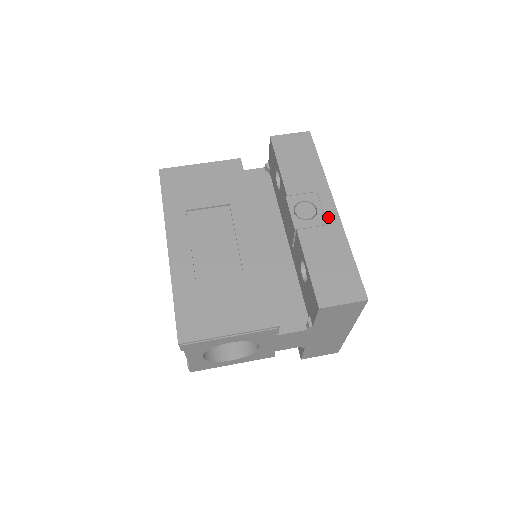
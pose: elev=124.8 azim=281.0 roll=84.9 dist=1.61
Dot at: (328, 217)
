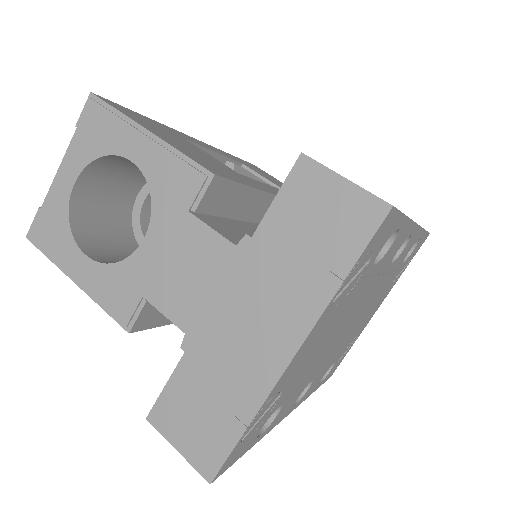
Dot at: occluded
